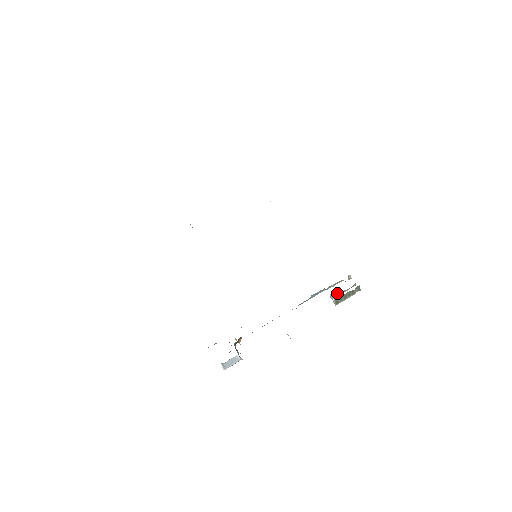
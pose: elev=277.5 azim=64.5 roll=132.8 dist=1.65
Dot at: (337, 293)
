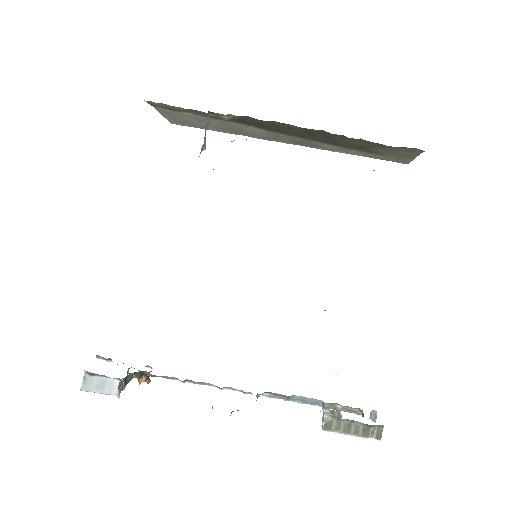
Dot at: (338, 415)
